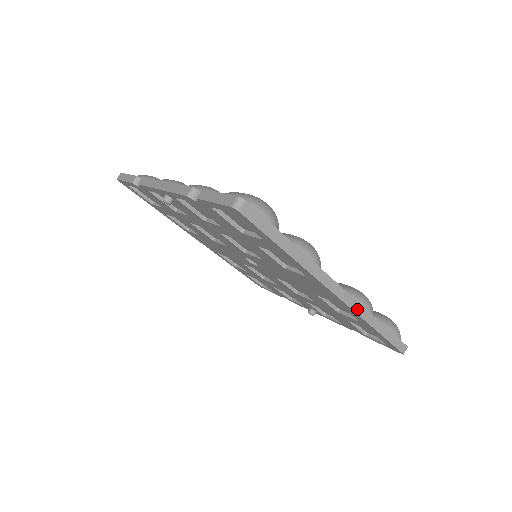
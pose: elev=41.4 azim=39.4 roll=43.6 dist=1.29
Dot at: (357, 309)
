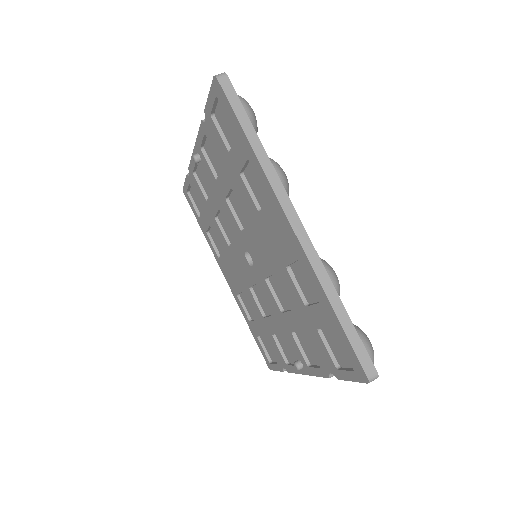
Dot at: (312, 259)
